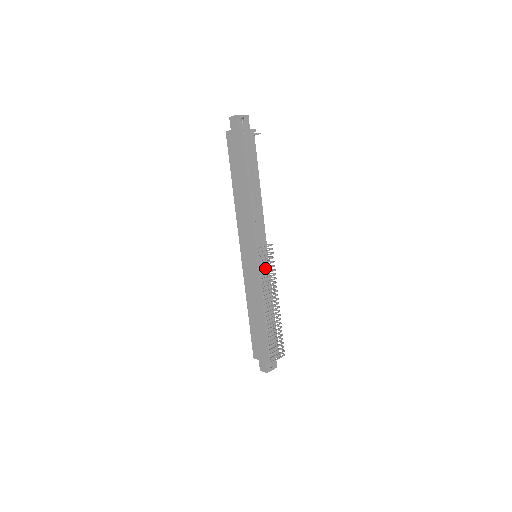
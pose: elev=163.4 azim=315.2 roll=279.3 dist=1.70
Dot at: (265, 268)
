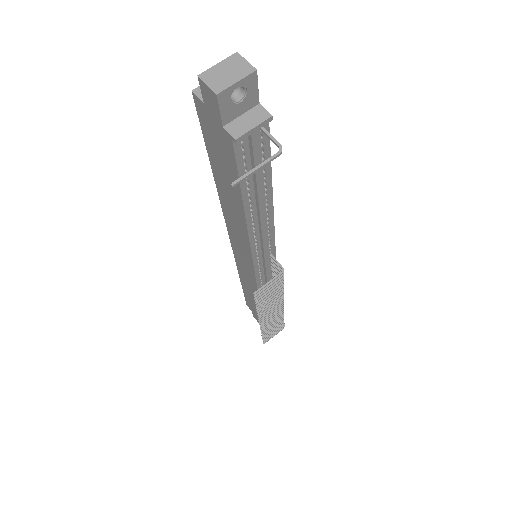
Dot at: (265, 299)
